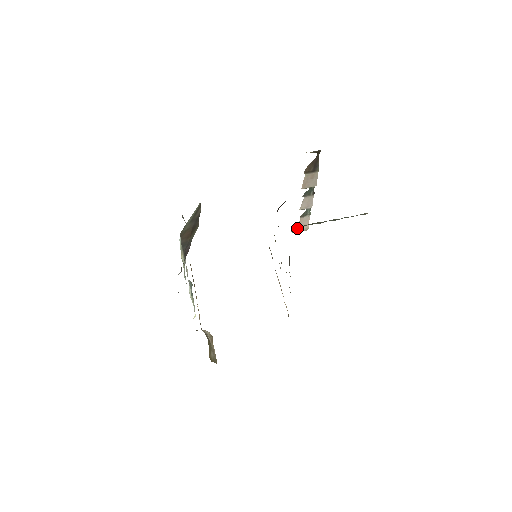
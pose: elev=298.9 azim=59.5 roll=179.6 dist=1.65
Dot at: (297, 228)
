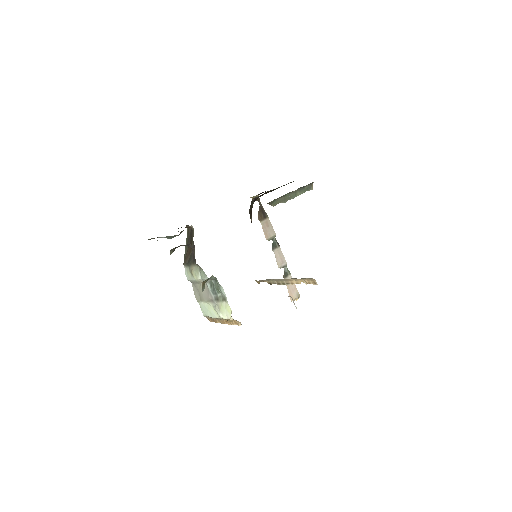
Dot at: (289, 295)
